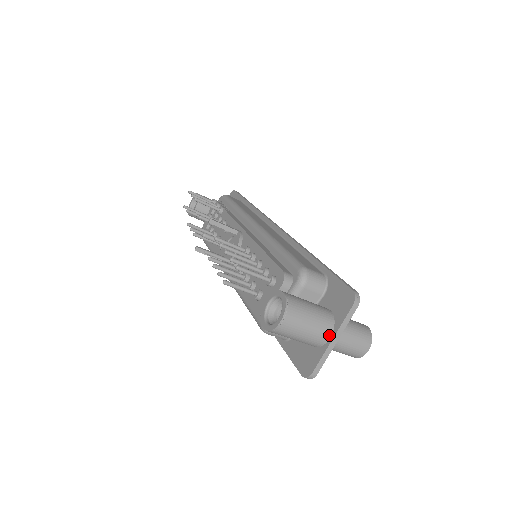
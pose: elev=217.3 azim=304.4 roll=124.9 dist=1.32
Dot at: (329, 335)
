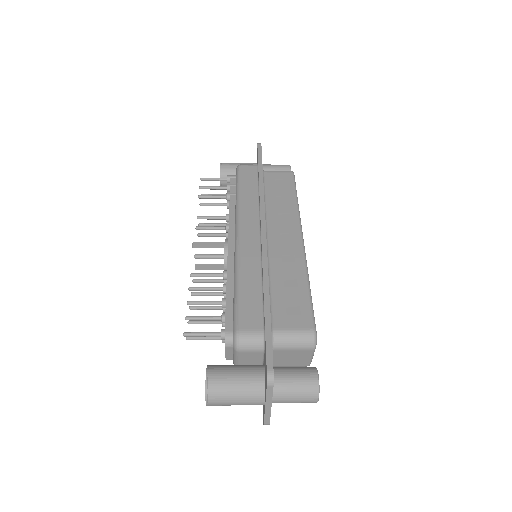
Dot at: (262, 402)
